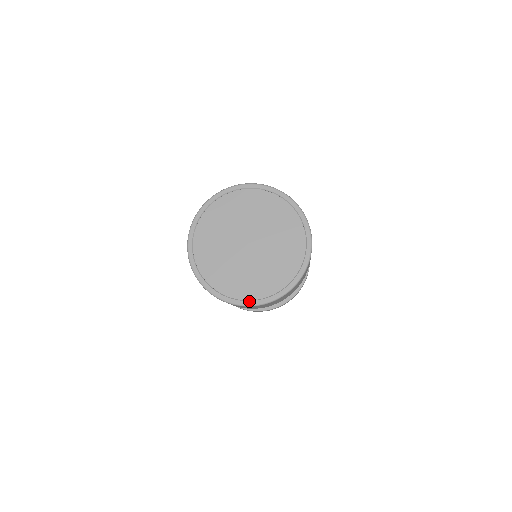
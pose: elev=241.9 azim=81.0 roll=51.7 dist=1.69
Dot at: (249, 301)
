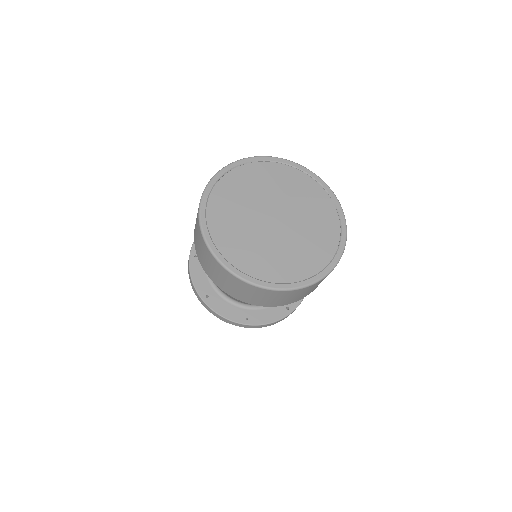
Dot at: (263, 281)
